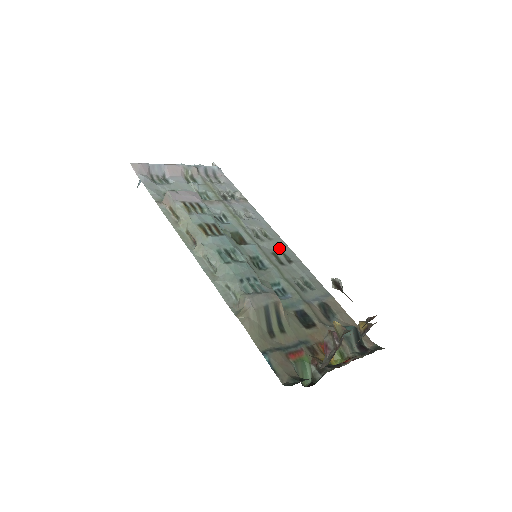
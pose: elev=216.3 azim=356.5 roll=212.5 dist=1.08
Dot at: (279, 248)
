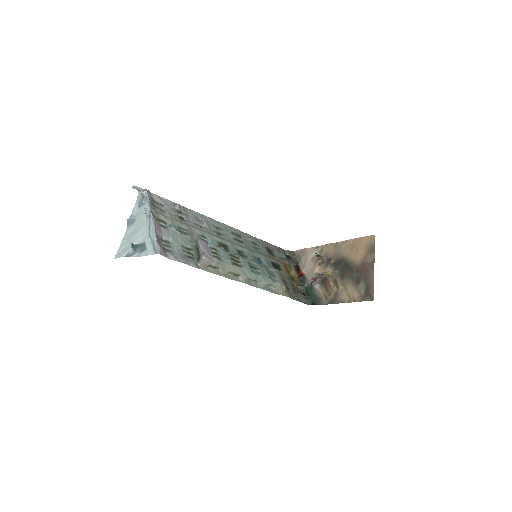
Dot at: (230, 232)
